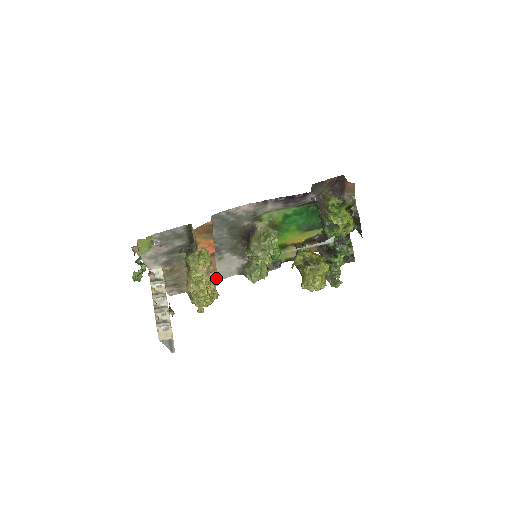
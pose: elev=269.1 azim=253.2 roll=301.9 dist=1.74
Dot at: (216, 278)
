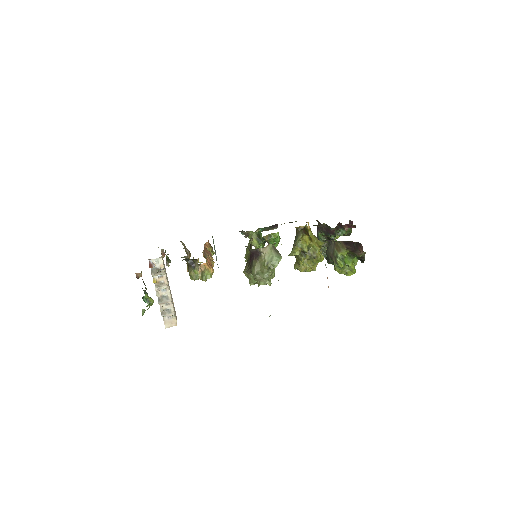
Dot at: occluded
